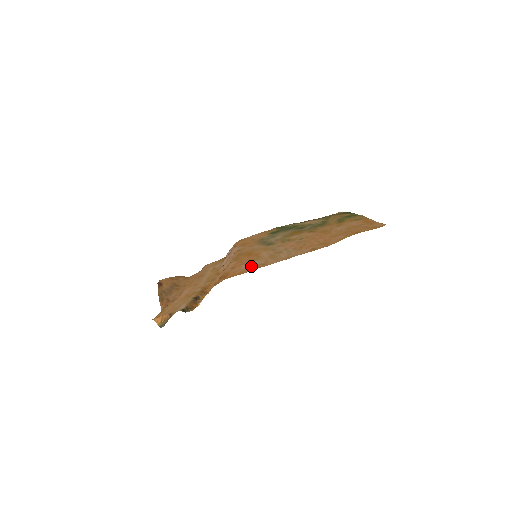
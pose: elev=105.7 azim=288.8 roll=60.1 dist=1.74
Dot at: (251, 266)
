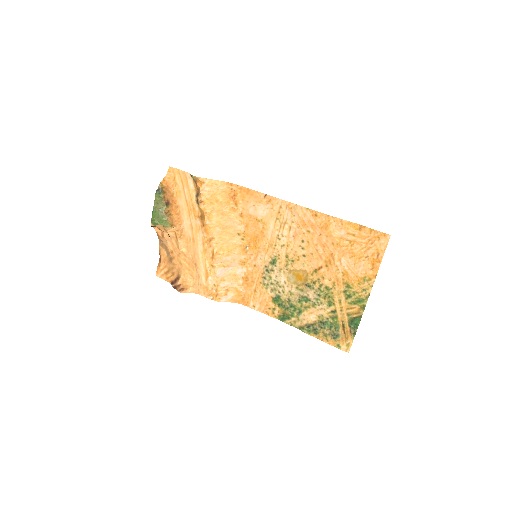
Dot at: (258, 205)
